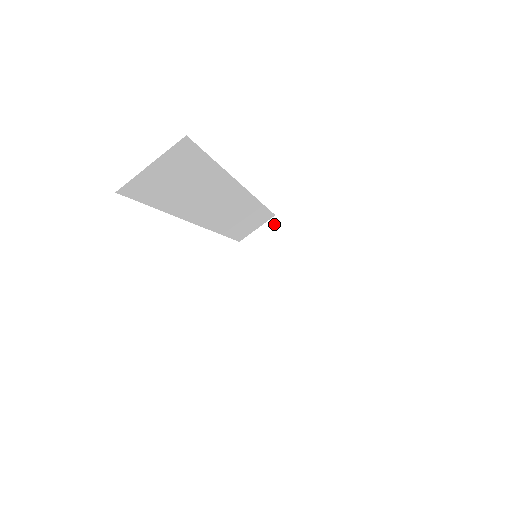
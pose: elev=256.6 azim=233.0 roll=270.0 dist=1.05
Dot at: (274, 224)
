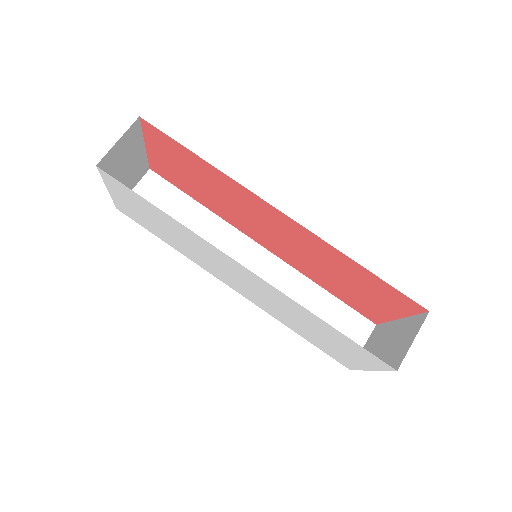
Dot at: (376, 330)
